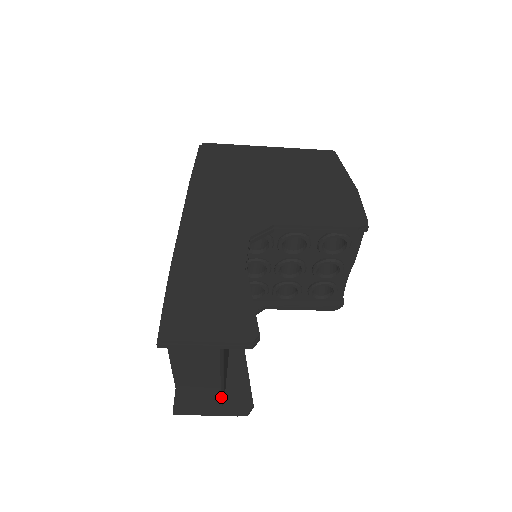
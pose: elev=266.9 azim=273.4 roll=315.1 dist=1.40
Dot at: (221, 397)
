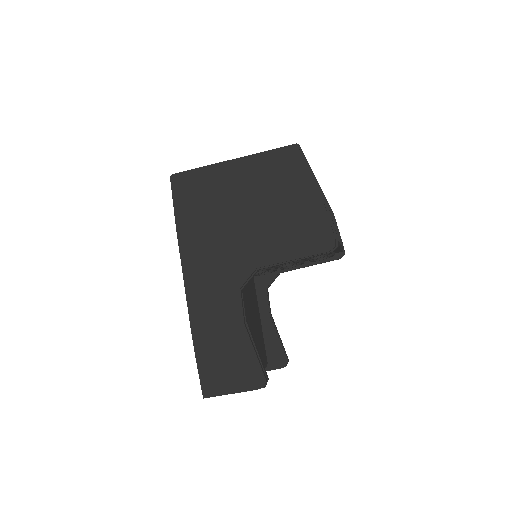
Dot at: occluded
